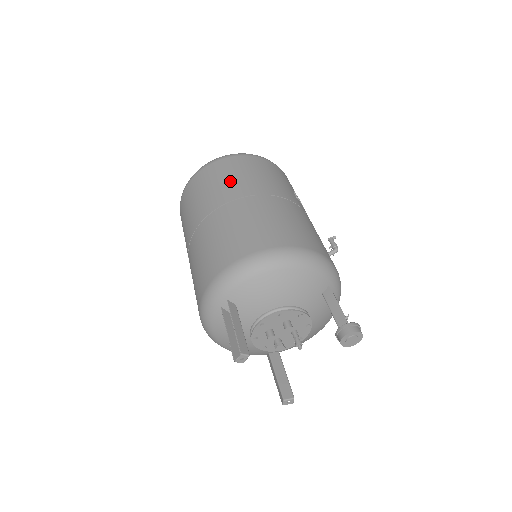
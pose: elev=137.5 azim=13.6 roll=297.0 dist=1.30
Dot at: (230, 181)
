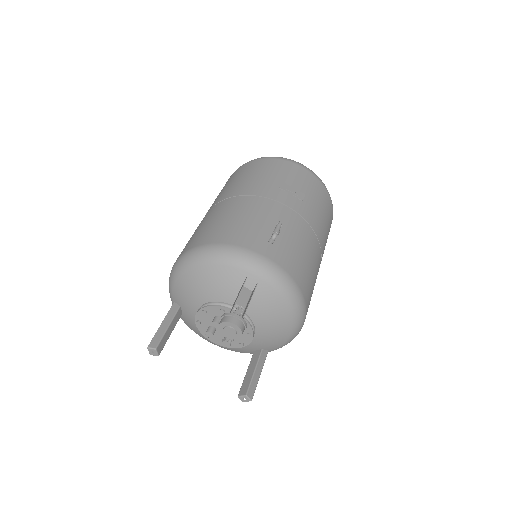
Dot at: (220, 193)
